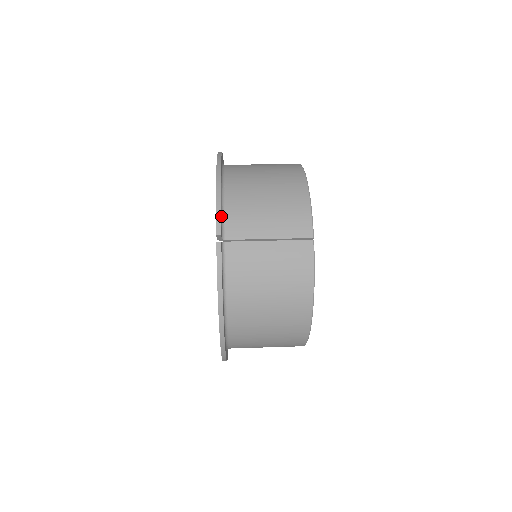
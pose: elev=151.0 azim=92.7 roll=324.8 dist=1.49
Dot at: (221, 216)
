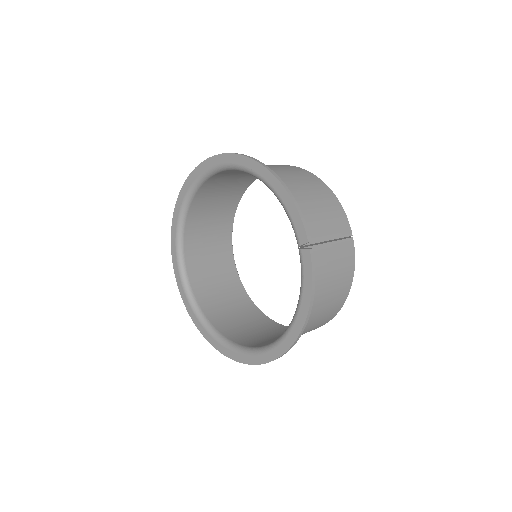
Dot at: (296, 223)
